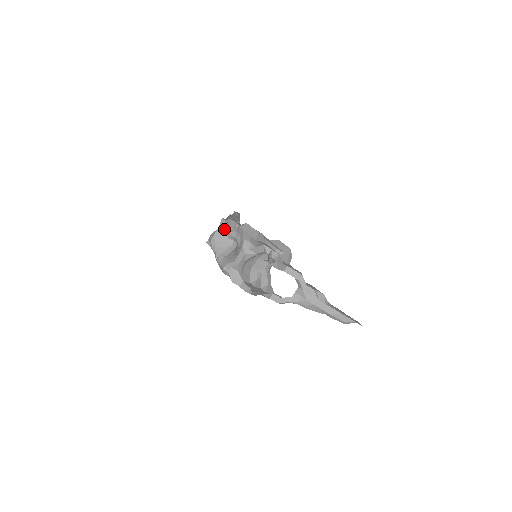
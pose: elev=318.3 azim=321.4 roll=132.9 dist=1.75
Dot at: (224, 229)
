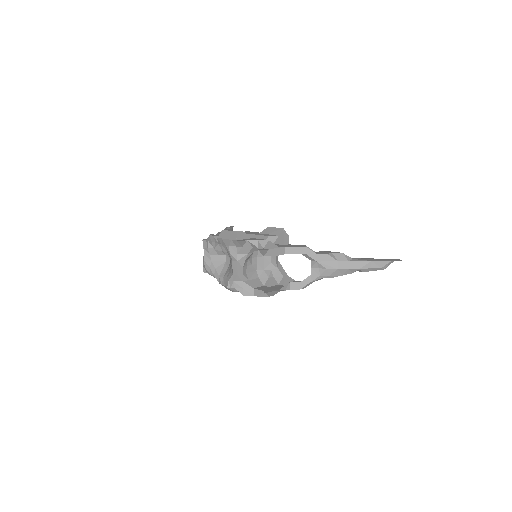
Dot at: (209, 249)
